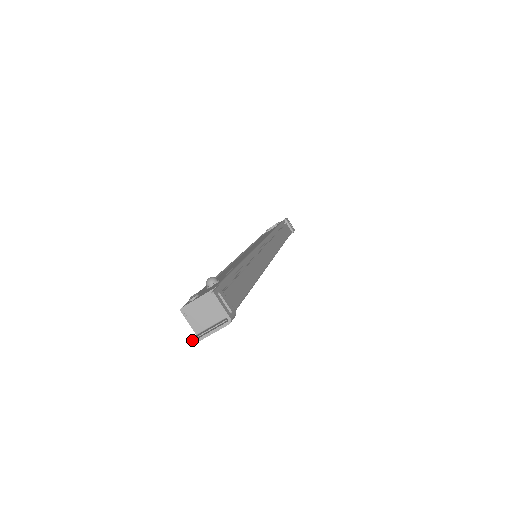
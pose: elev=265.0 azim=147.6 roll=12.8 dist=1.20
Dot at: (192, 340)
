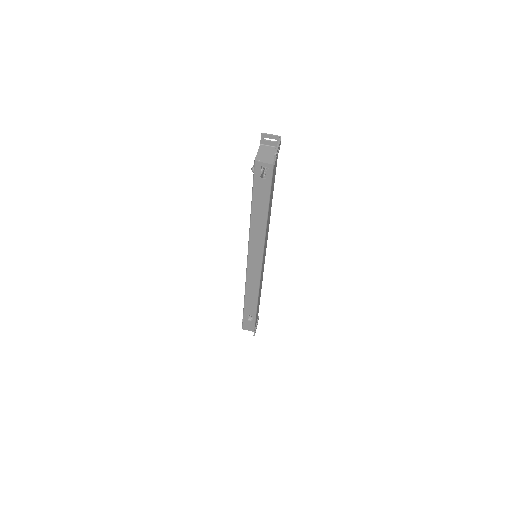
Dot at: (274, 156)
